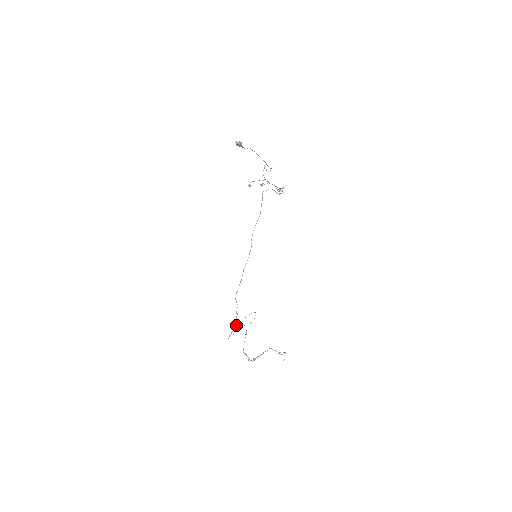
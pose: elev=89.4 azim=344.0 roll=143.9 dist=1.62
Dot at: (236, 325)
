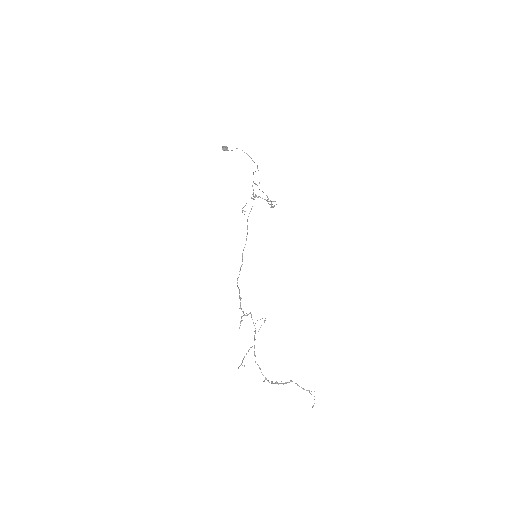
Dot at: (246, 353)
